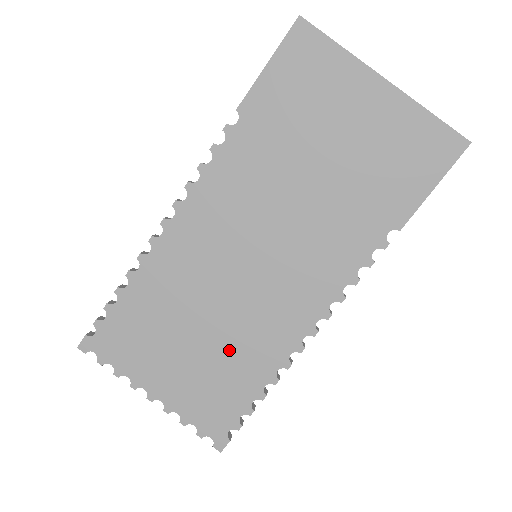
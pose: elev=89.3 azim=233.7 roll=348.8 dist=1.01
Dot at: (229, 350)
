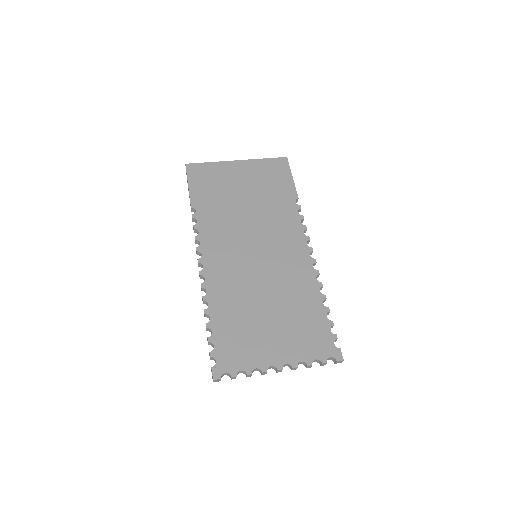
Dot at: (289, 303)
